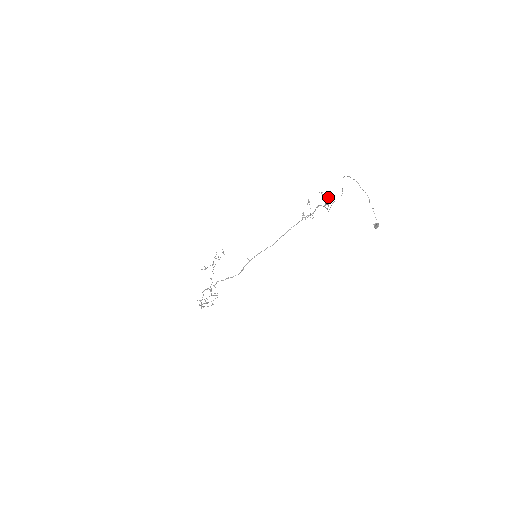
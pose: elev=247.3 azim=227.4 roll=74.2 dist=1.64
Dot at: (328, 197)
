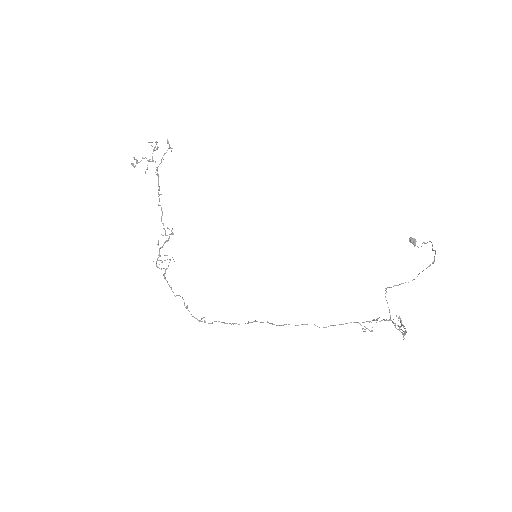
Dot at: (405, 333)
